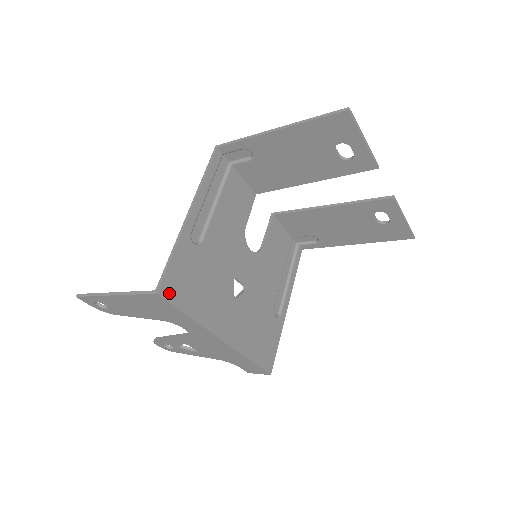
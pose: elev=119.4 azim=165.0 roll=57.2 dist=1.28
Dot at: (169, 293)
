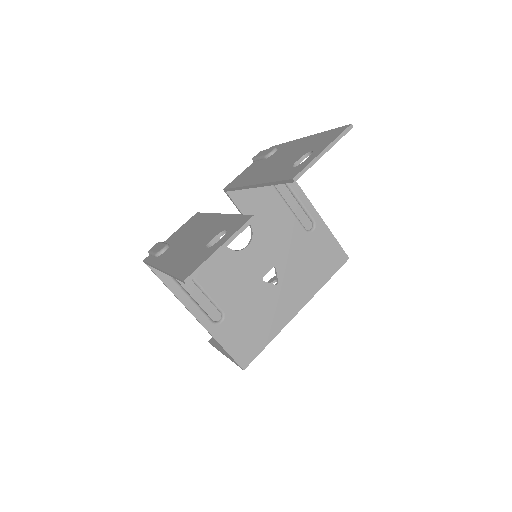
Dot at: (247, 358)
